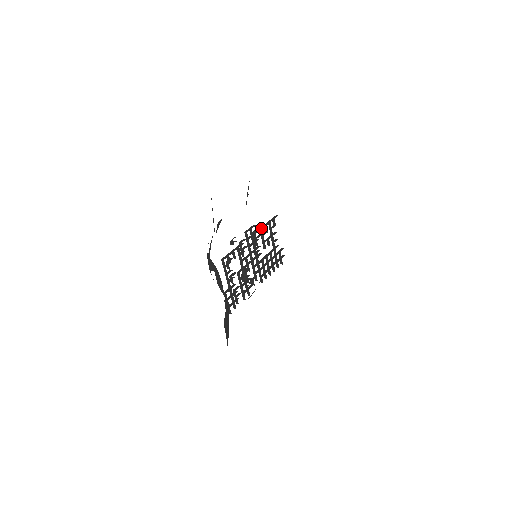
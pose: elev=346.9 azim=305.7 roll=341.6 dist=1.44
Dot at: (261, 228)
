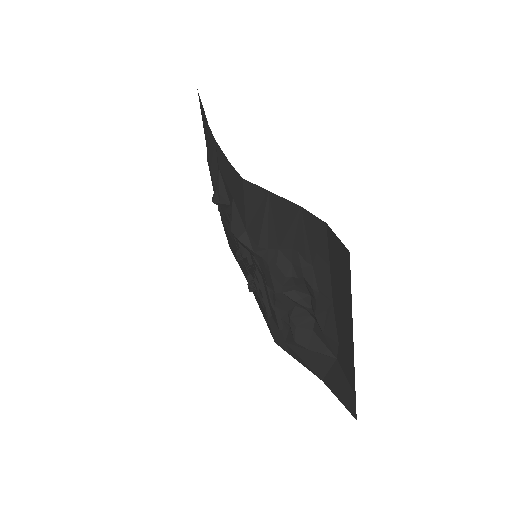
Dot at: occluded
